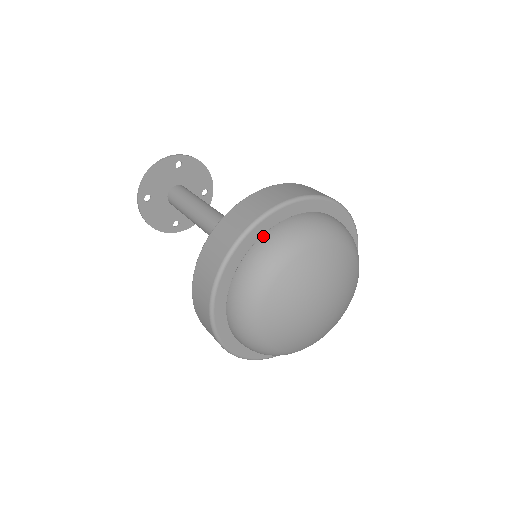
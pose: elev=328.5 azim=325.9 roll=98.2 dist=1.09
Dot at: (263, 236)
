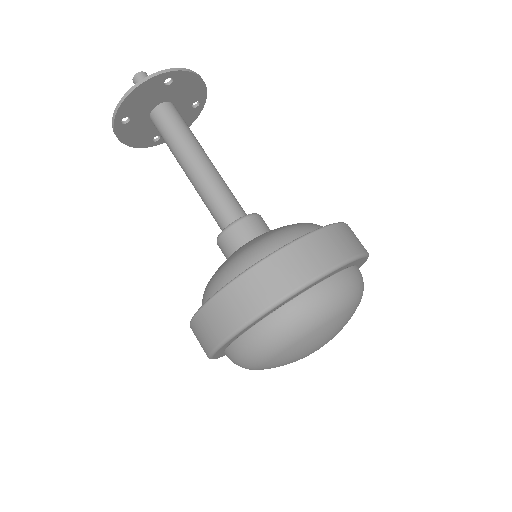
Dot at: (279, 310)
